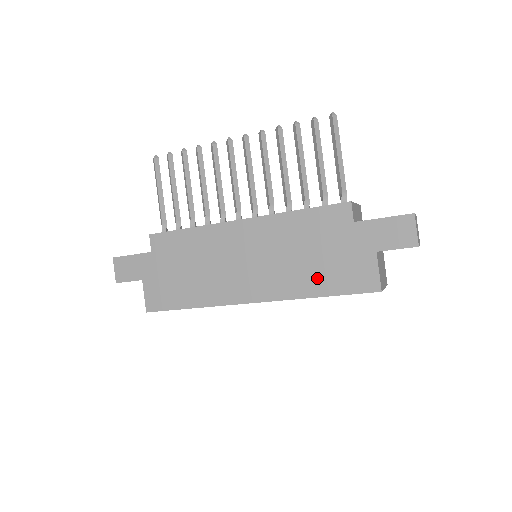
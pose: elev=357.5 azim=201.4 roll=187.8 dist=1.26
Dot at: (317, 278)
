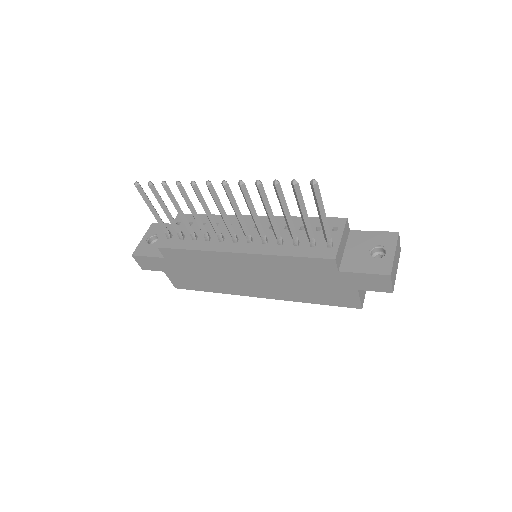
Dot at: (310, 295)
